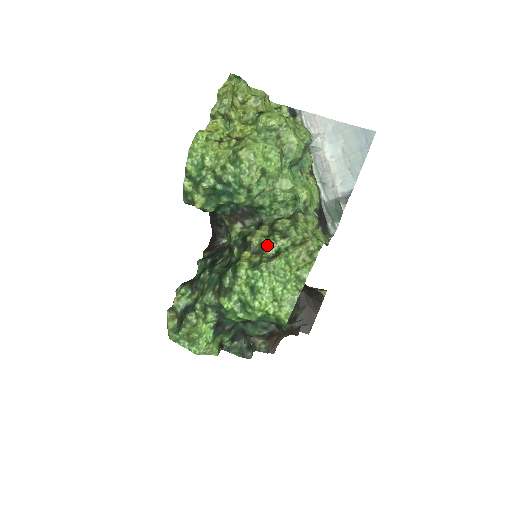
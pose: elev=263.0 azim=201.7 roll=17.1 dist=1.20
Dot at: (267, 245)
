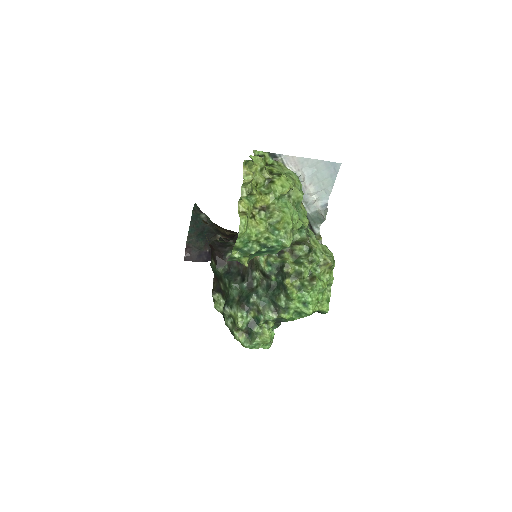
Dot at: (303, 273)
